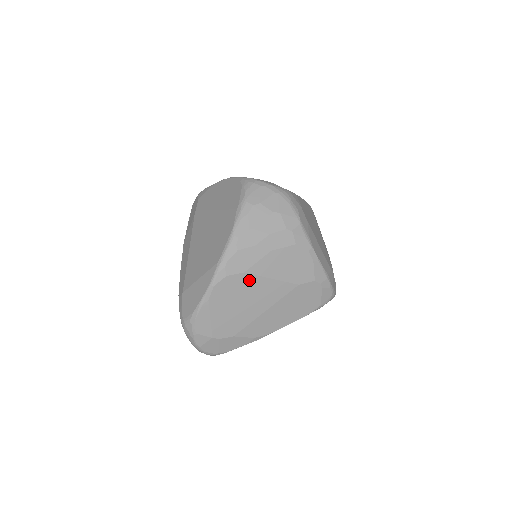
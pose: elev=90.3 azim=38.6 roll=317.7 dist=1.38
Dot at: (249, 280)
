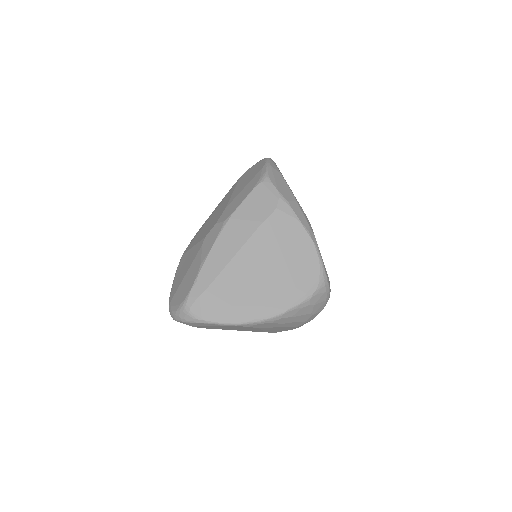
Dot at: (254, 328)
